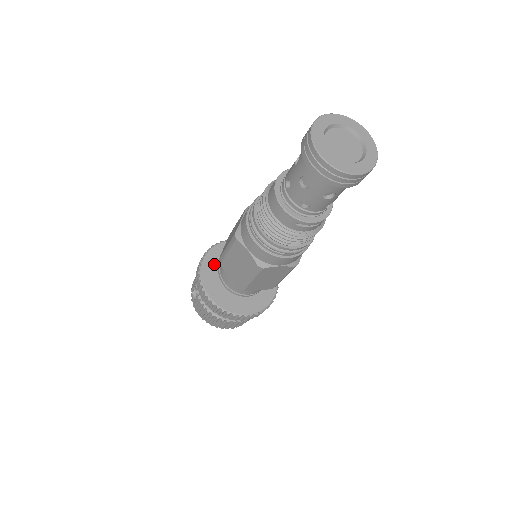
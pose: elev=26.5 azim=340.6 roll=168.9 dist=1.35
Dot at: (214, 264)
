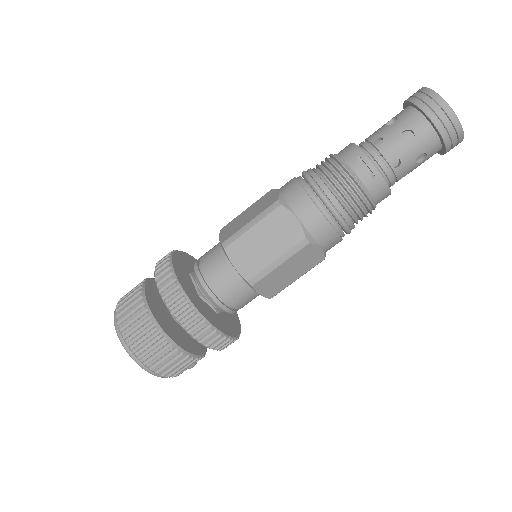
Dot at: occluded
